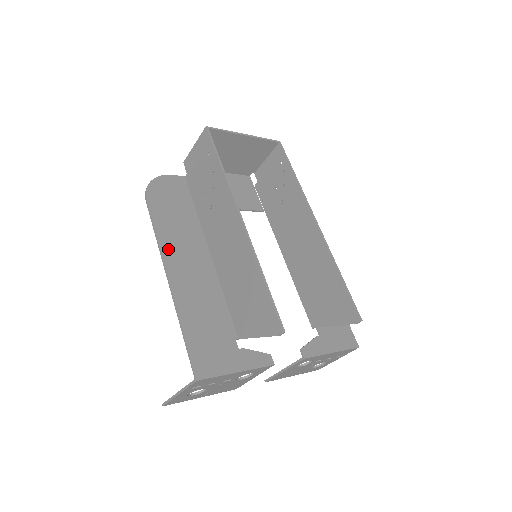
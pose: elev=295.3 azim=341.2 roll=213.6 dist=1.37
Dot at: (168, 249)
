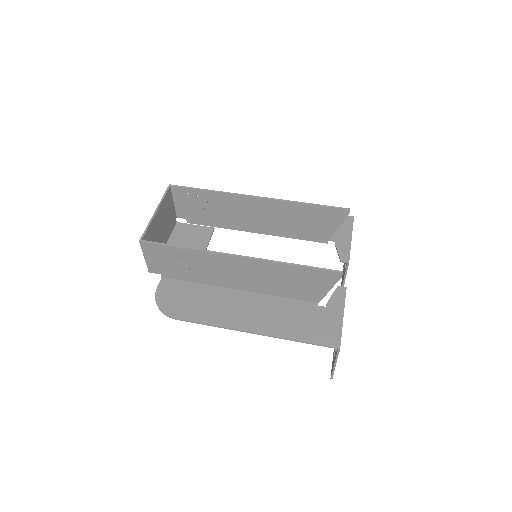
Dot at: (227, 322)
